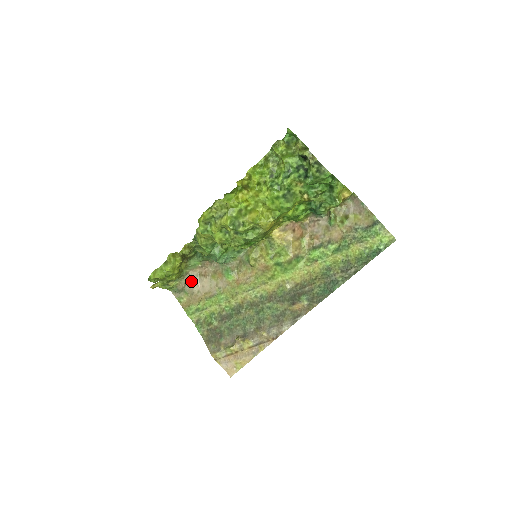
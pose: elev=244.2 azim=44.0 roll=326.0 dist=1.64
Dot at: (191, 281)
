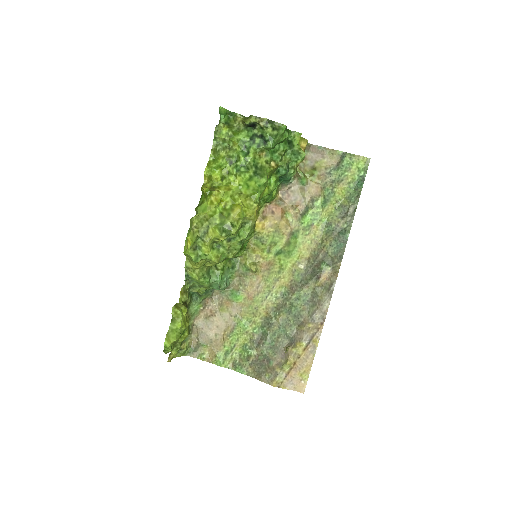
Dot at: (202, 330)
